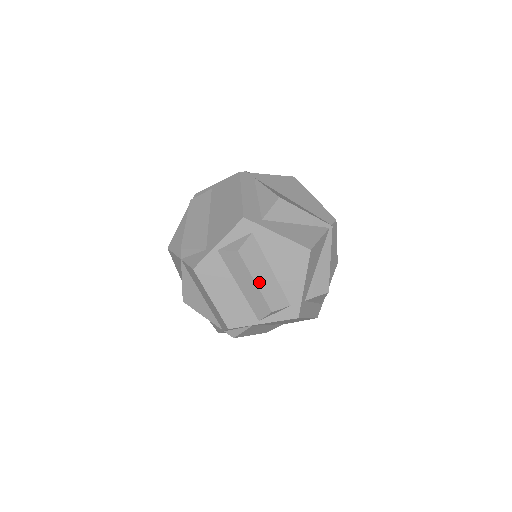
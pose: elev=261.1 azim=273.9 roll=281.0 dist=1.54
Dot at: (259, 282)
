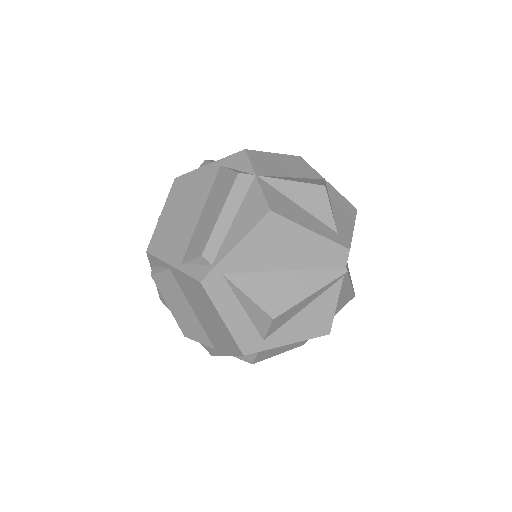
Dot at: (283, 351)
